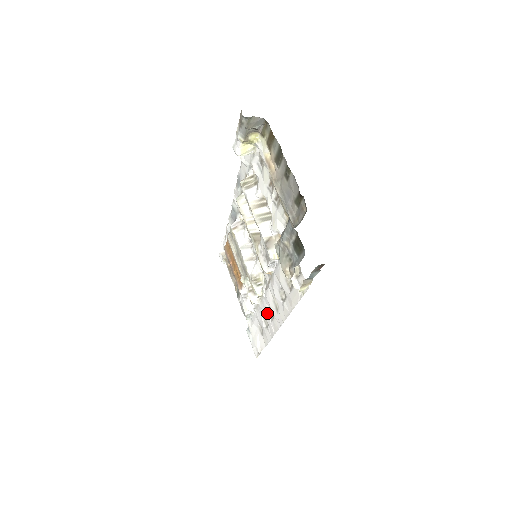
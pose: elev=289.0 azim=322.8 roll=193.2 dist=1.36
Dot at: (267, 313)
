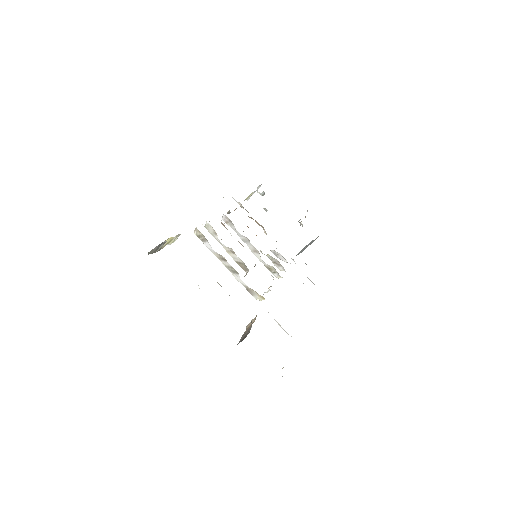
Dot at: occluded
